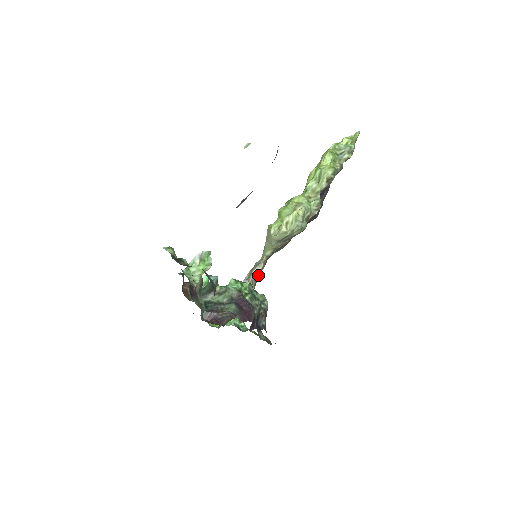
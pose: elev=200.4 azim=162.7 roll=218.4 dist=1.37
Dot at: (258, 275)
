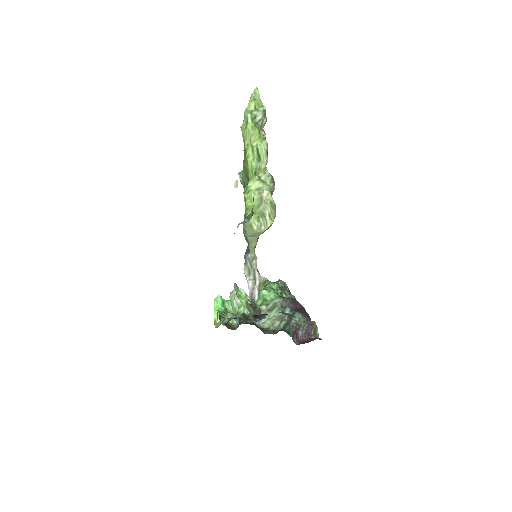
Dot at: occluded
